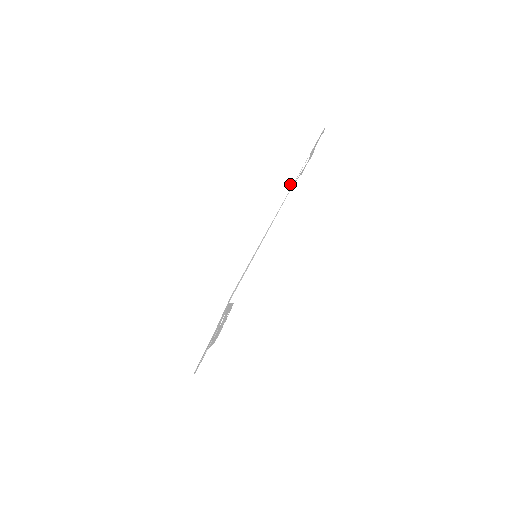
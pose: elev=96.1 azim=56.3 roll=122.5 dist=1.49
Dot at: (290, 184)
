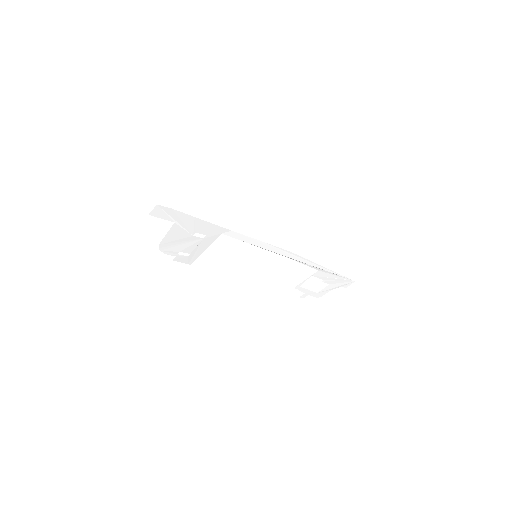
Dot at: (317, 264)
